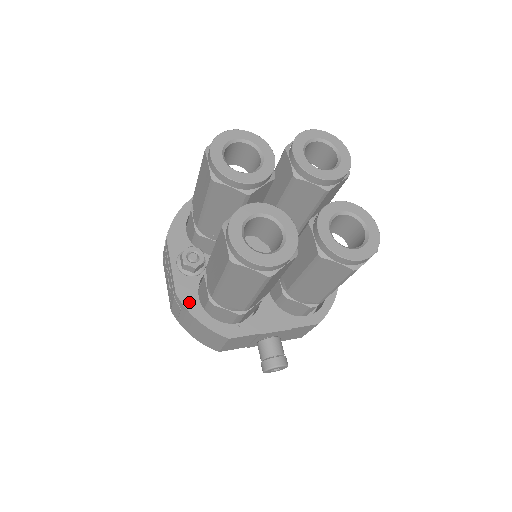
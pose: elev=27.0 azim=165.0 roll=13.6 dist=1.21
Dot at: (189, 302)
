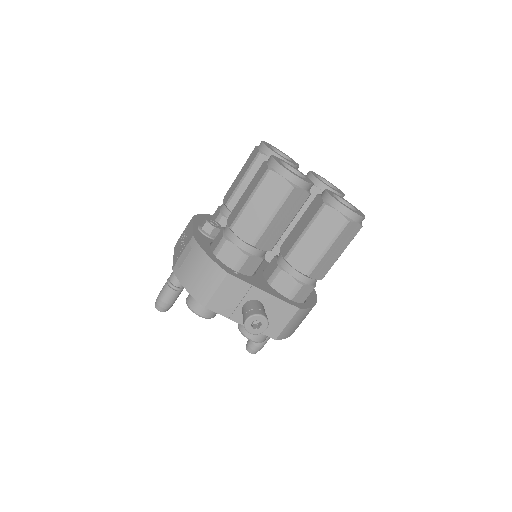
Dot at: (202, 244)
